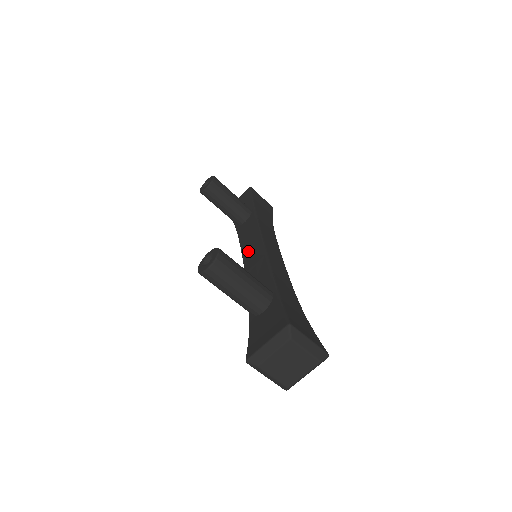
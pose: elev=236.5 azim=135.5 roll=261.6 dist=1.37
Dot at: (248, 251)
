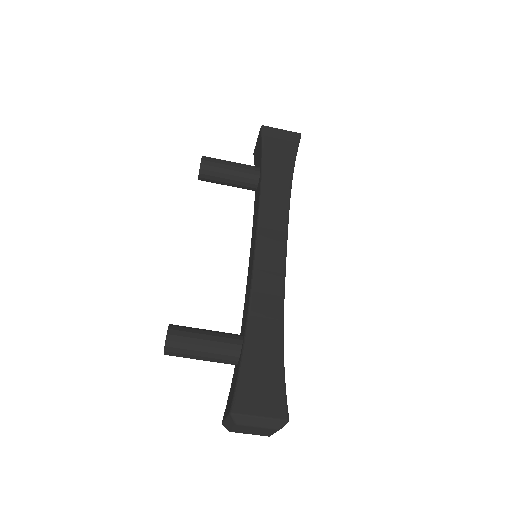
Dot at: (251, 247)
